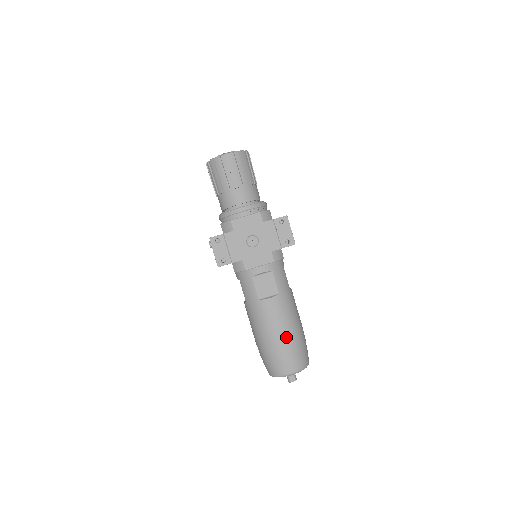
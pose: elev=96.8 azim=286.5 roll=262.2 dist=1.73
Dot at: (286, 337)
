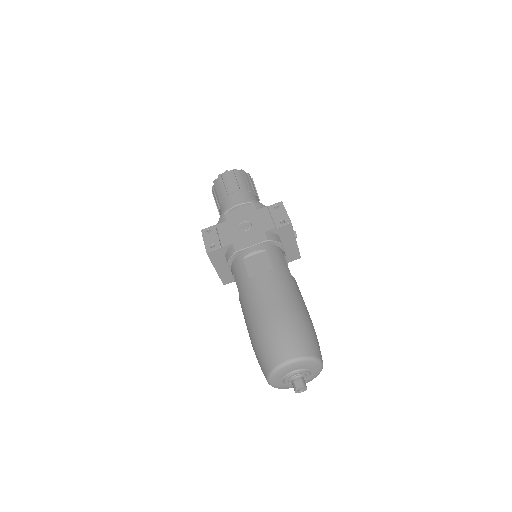
Dot at: (281, 313)
